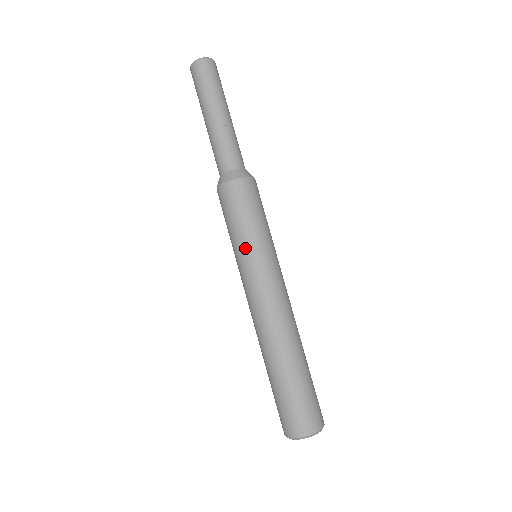
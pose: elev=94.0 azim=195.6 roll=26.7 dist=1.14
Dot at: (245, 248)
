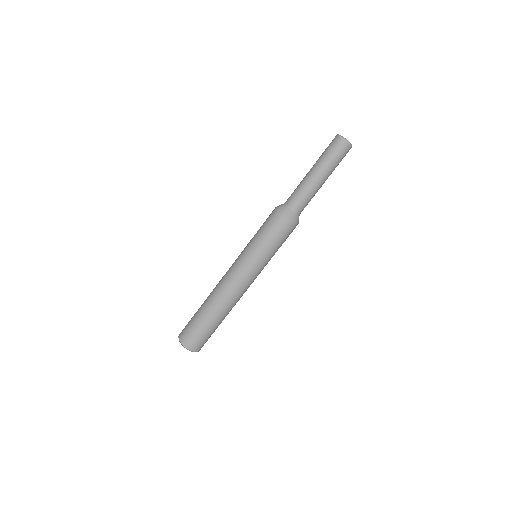
Dot at: (249, 246)
